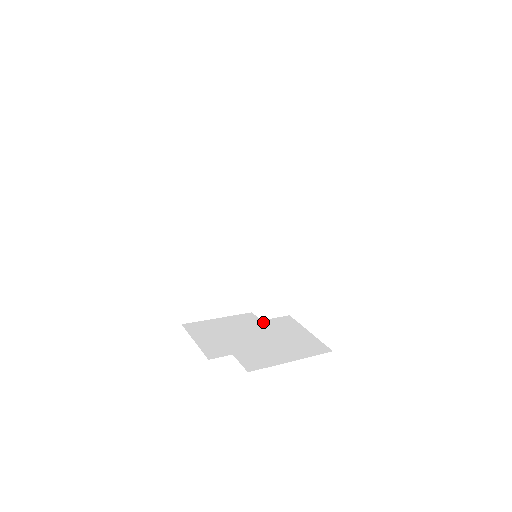
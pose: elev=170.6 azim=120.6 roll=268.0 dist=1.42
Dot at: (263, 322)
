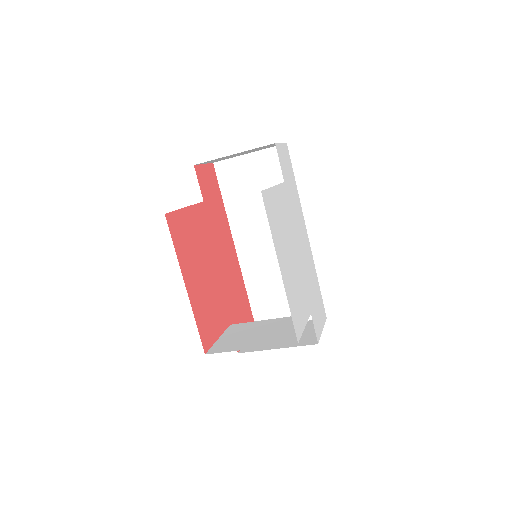
Dot at: (277, 319)
